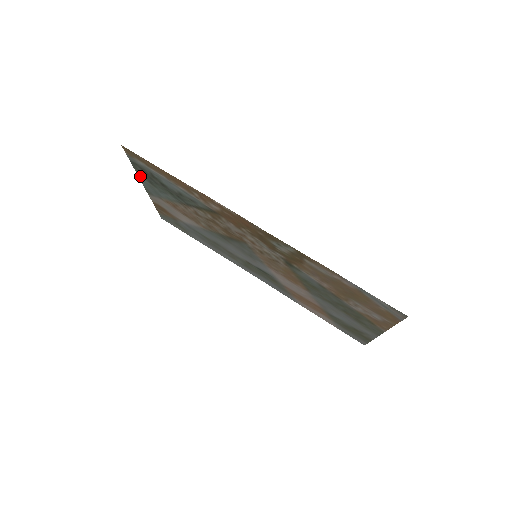
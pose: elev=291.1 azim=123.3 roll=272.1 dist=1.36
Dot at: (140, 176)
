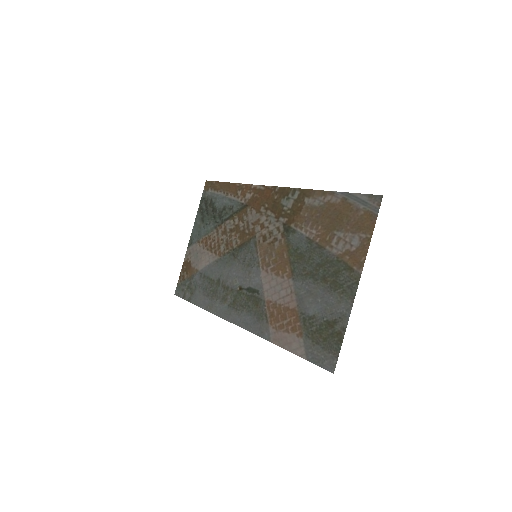
Dot at: (197, 218)
